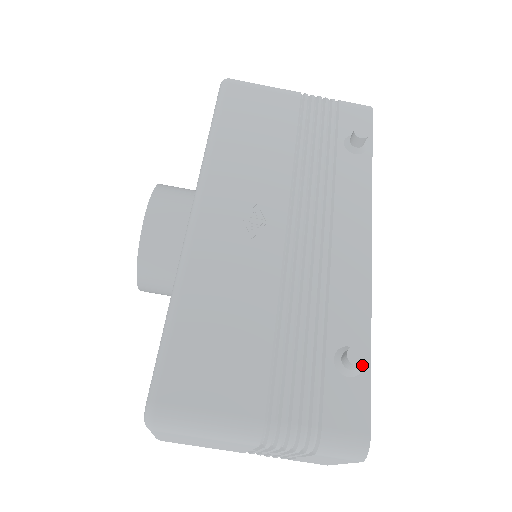
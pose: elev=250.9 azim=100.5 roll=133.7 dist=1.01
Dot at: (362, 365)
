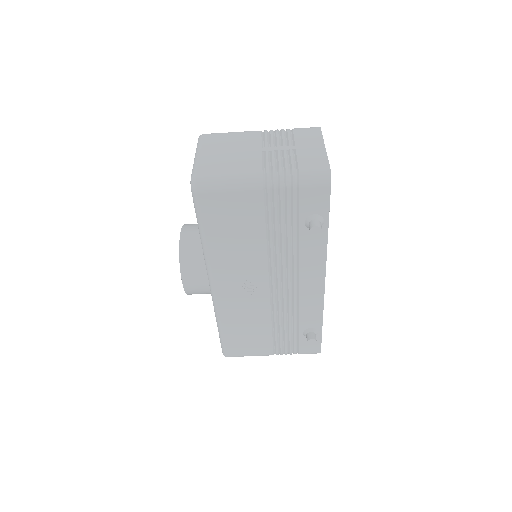
Dot at: (317, 334)
